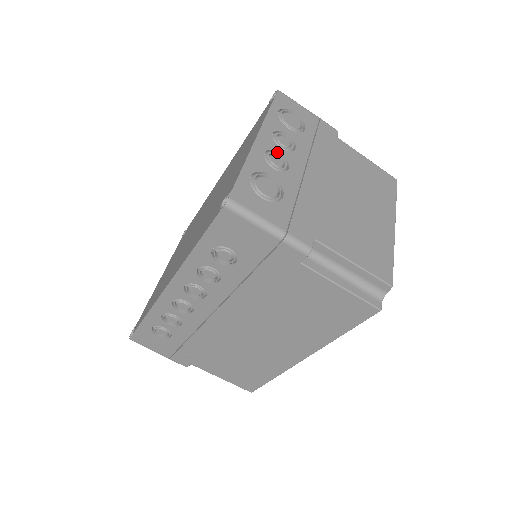
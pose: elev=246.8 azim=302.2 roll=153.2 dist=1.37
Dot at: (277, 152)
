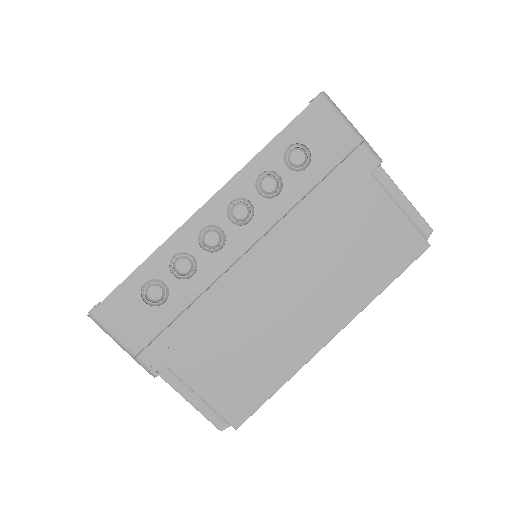
Dot at: occluded
